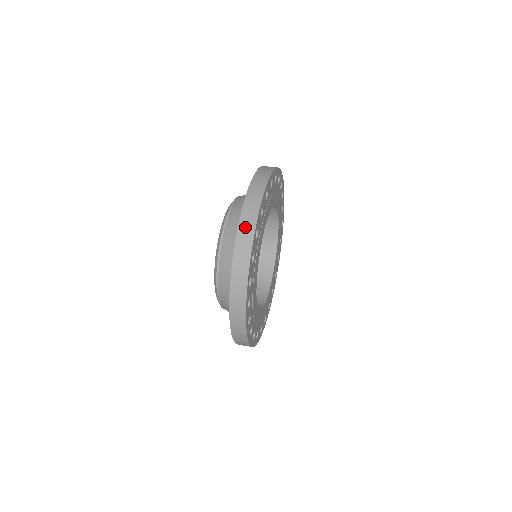
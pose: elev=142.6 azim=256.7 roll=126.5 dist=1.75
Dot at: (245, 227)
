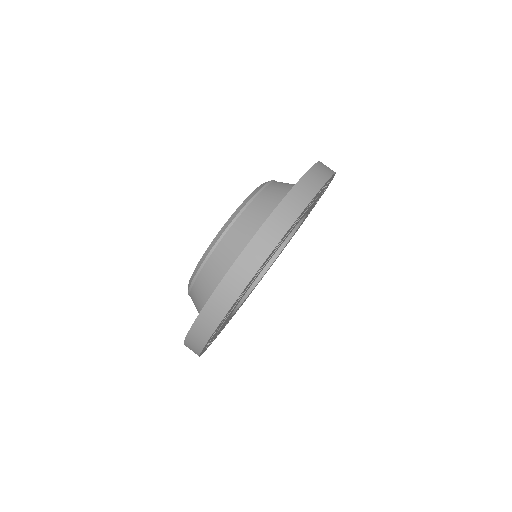
Dot at: (247, 262)
